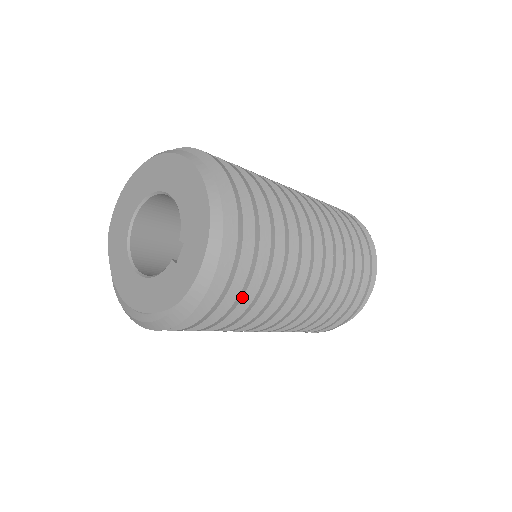
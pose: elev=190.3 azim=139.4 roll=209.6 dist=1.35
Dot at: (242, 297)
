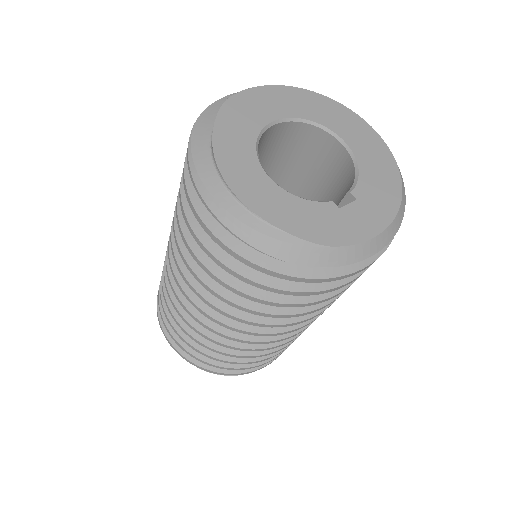
Dot at: occluded
